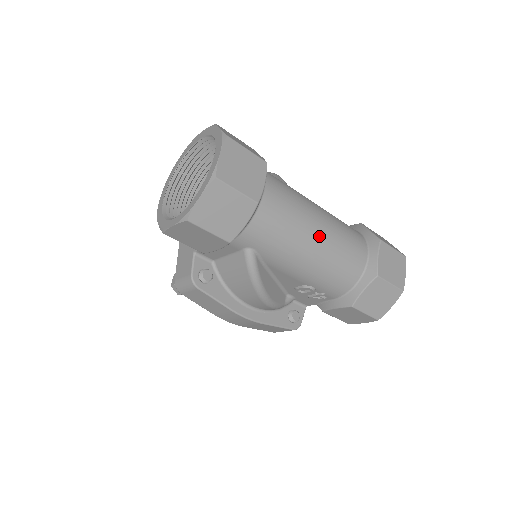
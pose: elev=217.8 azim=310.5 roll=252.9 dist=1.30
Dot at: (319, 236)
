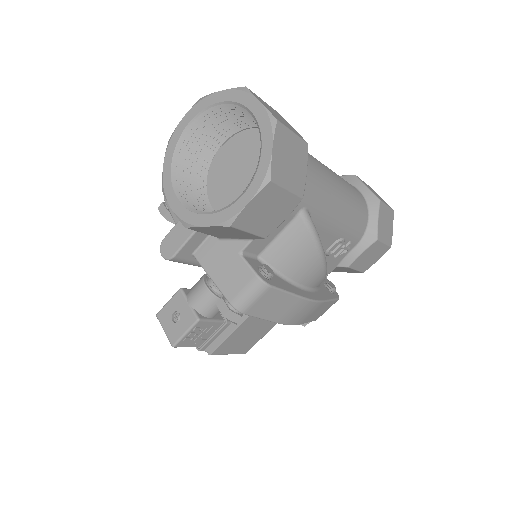
Dot at: (335, 178)
